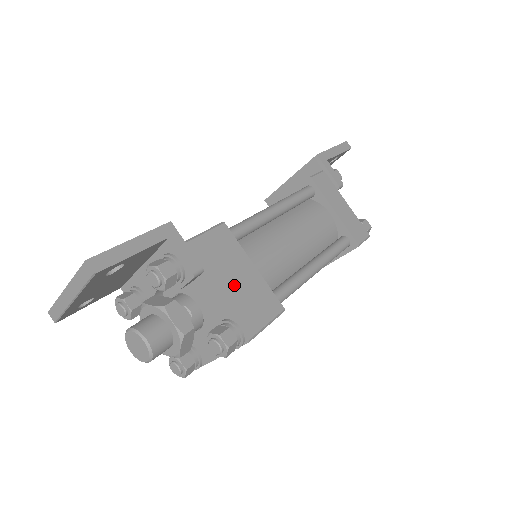
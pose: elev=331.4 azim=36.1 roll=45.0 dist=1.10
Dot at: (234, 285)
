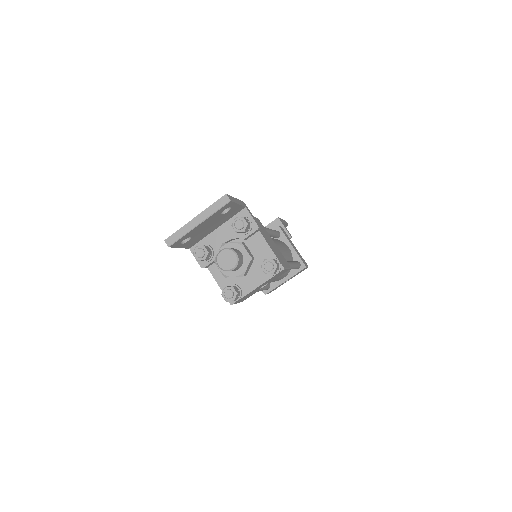
Dot at: (271, 244)
